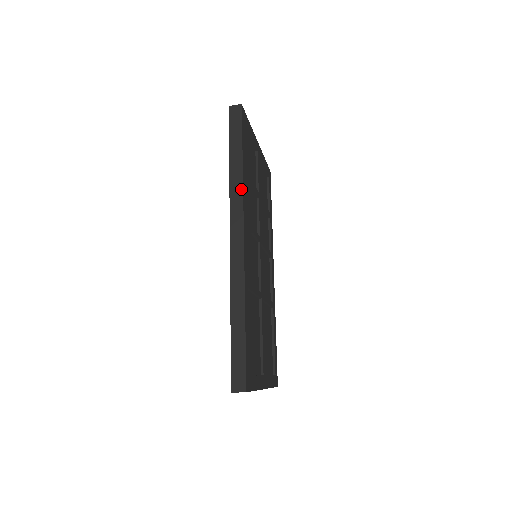
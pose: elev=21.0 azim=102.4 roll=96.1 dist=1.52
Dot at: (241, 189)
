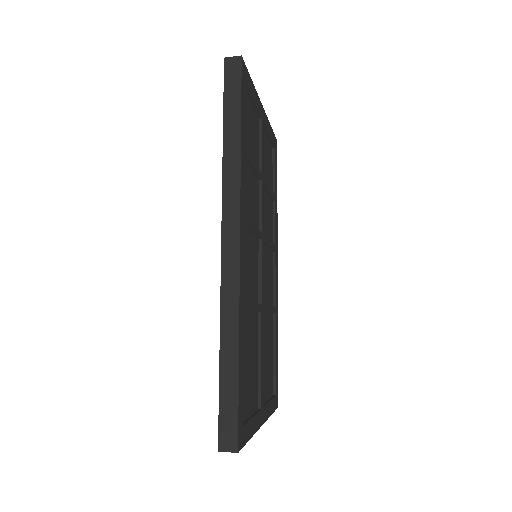
Dot at: (238, 176)
